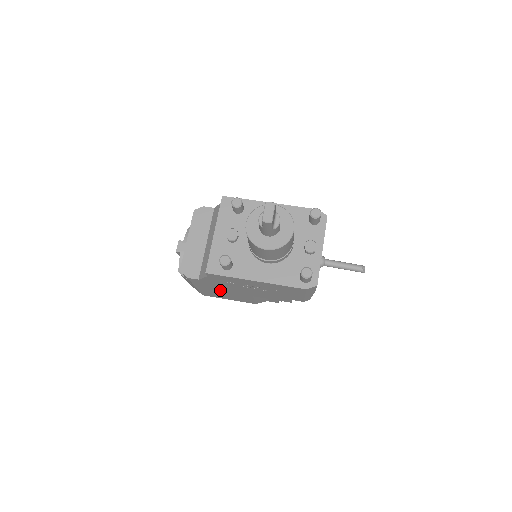
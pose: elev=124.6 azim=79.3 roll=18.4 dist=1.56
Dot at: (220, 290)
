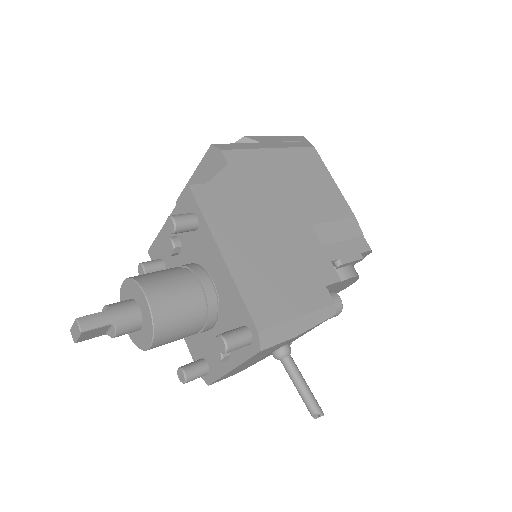
Dot at: occluded
